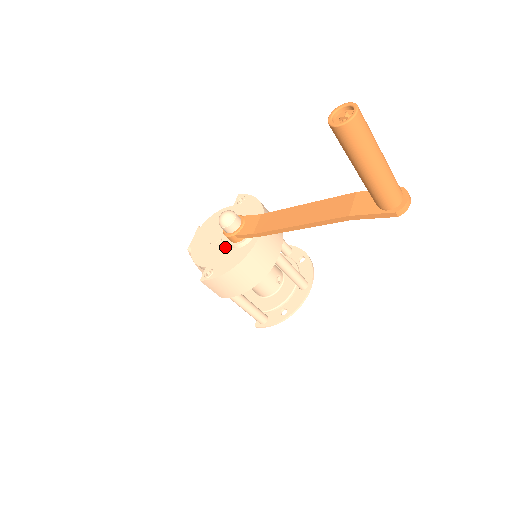
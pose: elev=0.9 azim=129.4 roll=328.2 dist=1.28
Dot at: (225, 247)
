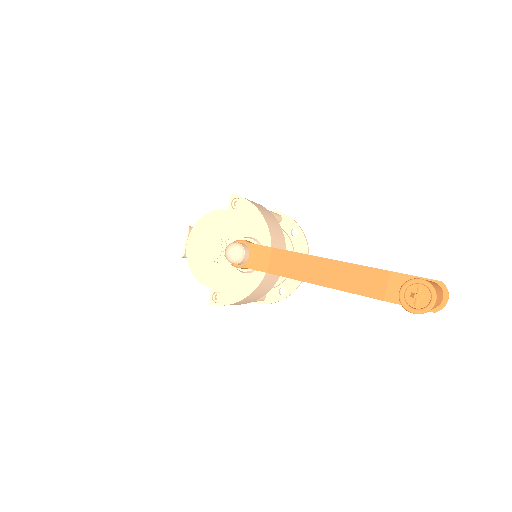
Dot at: (230, 268)
